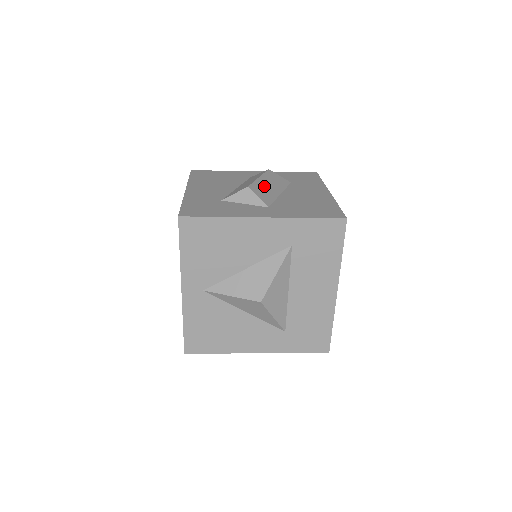
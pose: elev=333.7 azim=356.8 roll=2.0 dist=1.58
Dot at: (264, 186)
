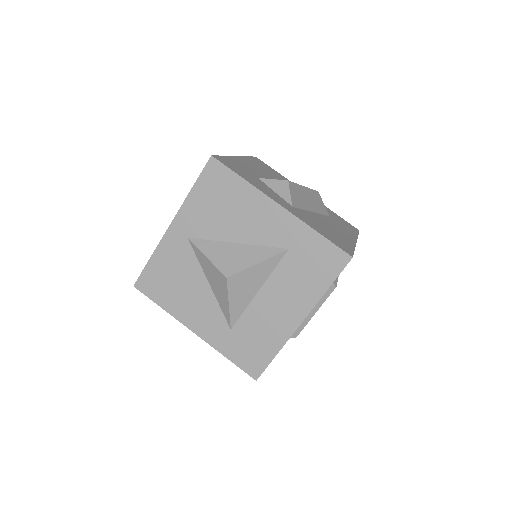
Dot at: (303, 194)
